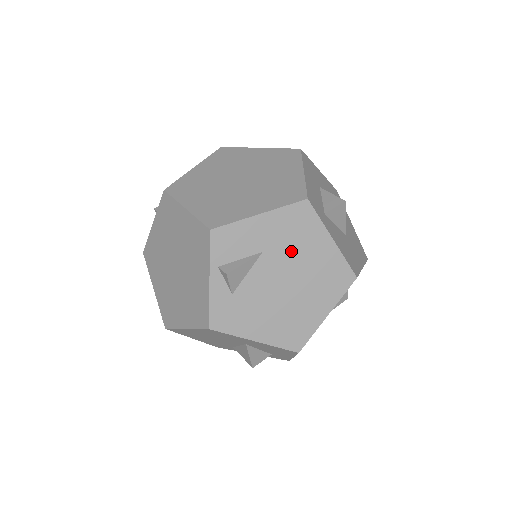
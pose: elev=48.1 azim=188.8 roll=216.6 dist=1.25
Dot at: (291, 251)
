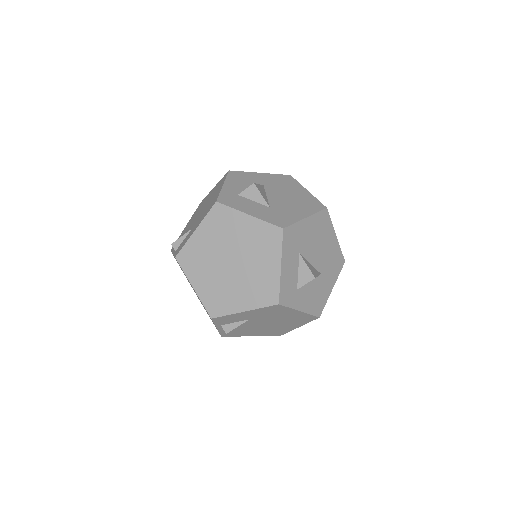
Dot at: (270, 317)
